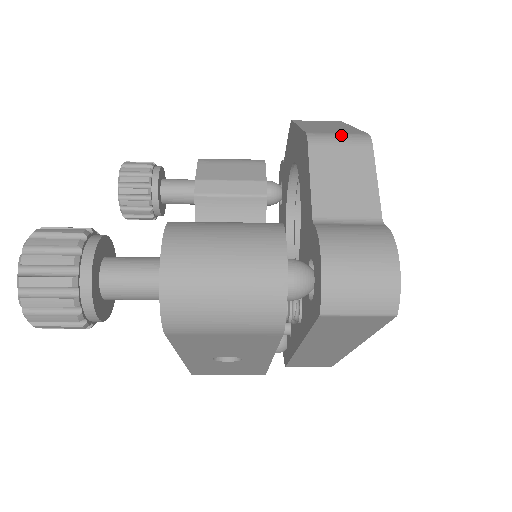
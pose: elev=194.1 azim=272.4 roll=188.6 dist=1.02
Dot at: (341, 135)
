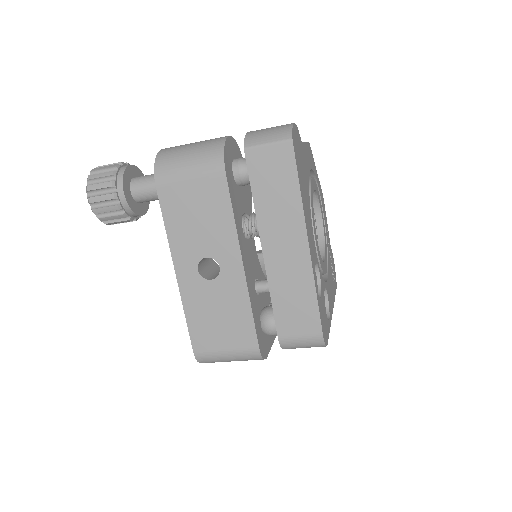
Dot at: occluded
